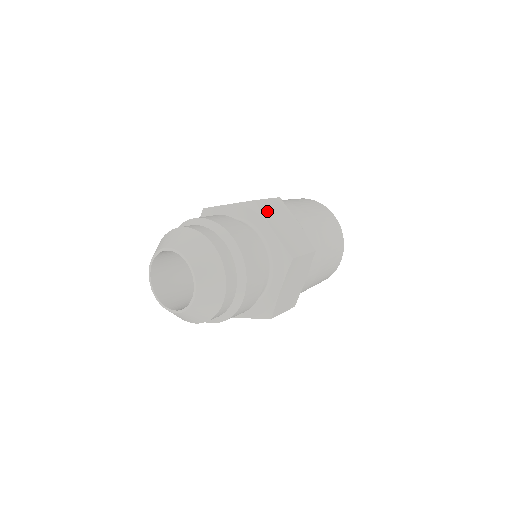
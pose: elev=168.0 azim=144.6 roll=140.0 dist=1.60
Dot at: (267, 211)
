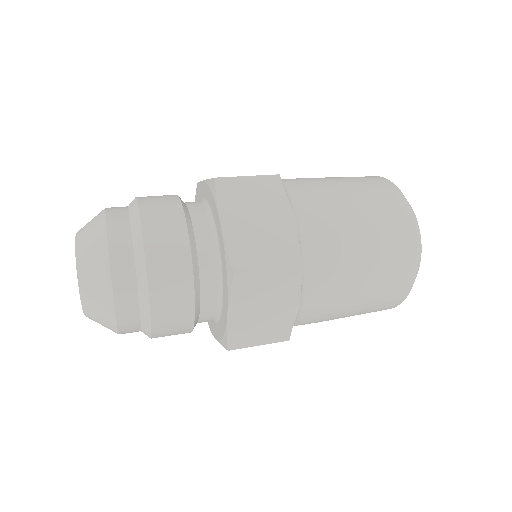
Dot at: (230, 195)
